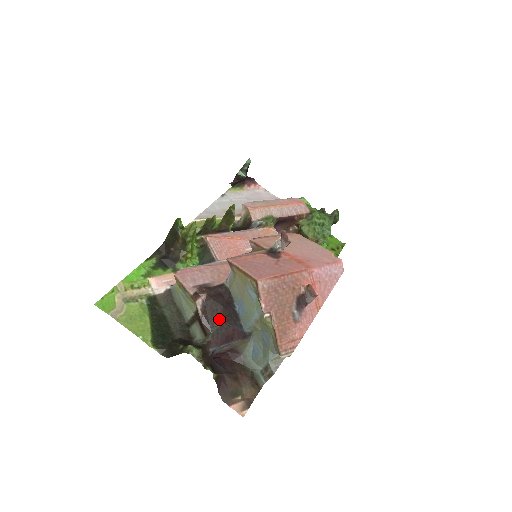
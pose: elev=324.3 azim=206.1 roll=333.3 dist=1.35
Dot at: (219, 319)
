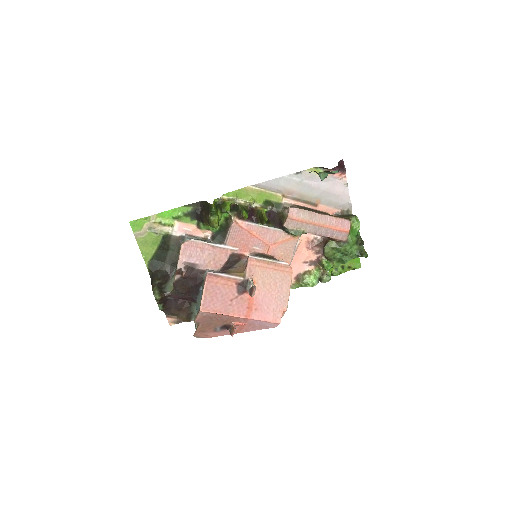
Dot at: (184, 290)
